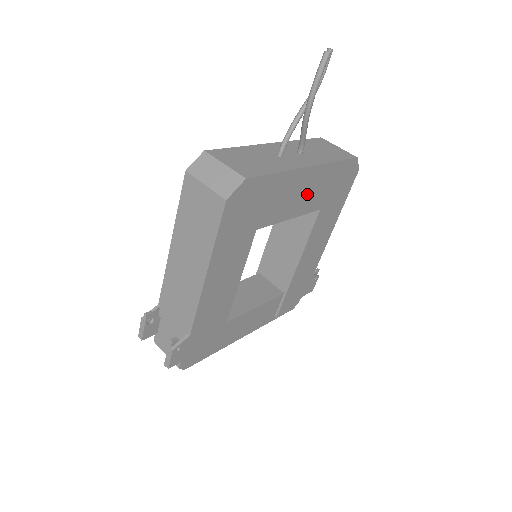
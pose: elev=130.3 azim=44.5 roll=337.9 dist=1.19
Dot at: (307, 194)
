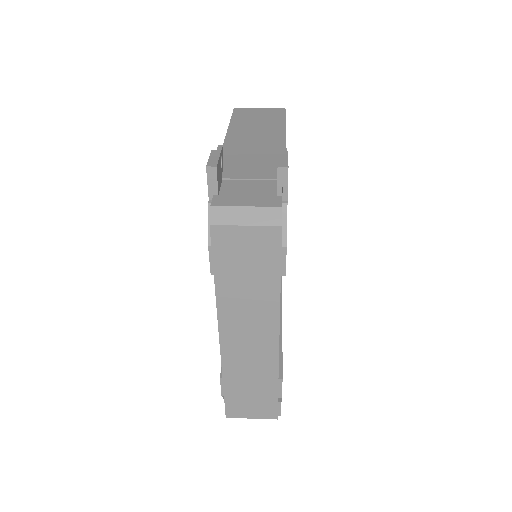
Dot at: occluded
